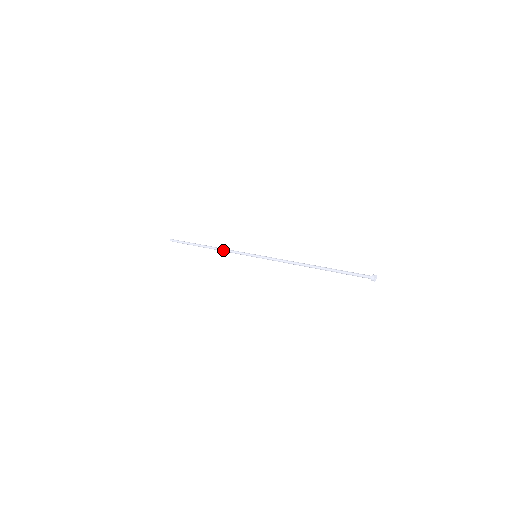
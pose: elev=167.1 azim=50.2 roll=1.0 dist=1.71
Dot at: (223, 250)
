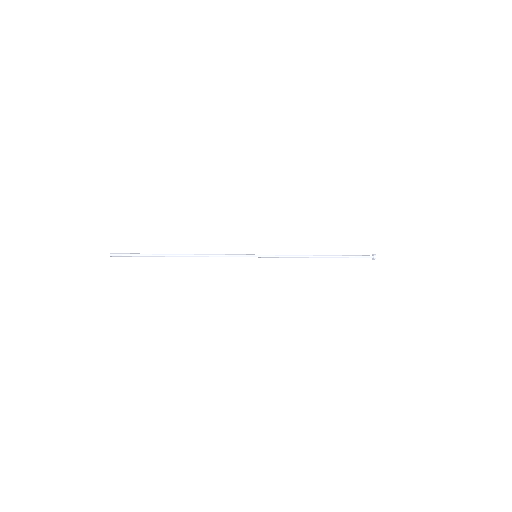
Dot at: (210, 255)
